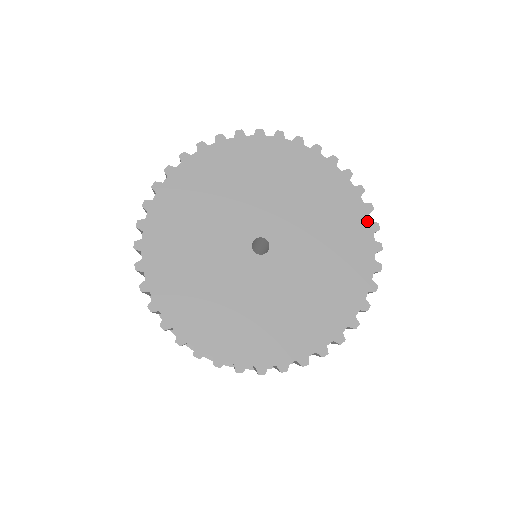
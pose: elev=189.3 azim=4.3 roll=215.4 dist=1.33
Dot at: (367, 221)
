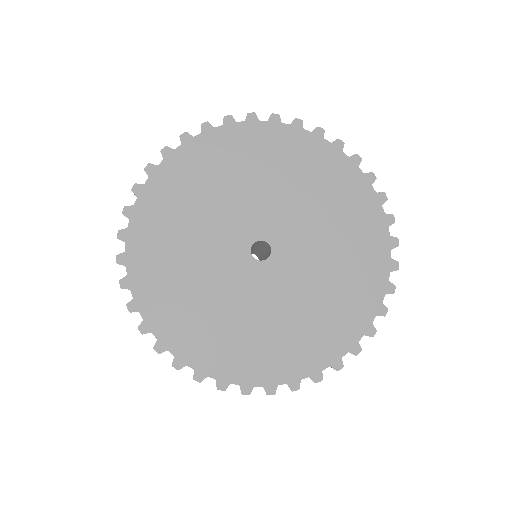
Dot at: (356, 338)
